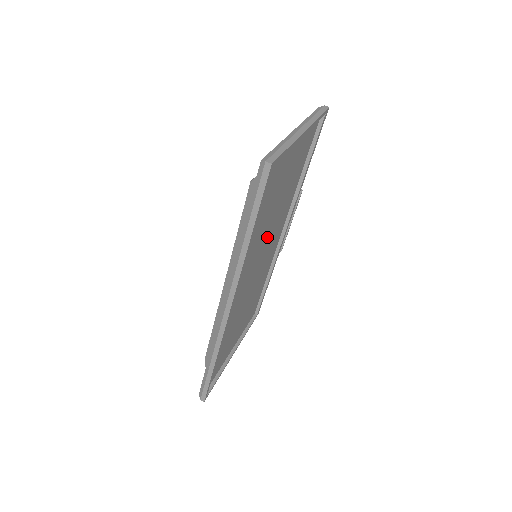
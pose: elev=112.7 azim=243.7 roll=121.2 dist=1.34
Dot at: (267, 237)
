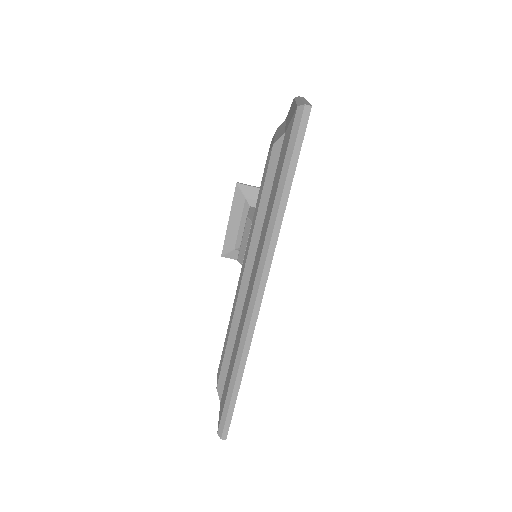
Dot at: occluded
